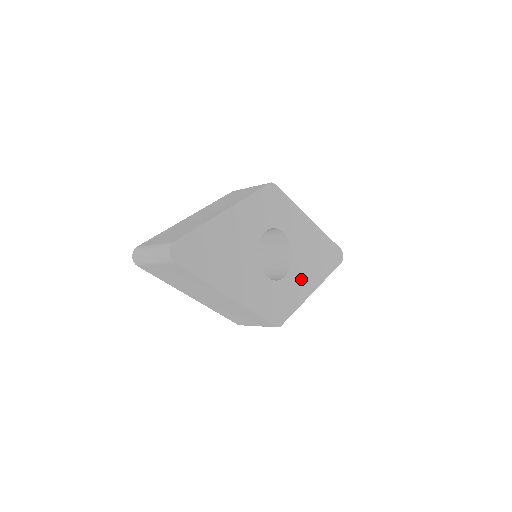
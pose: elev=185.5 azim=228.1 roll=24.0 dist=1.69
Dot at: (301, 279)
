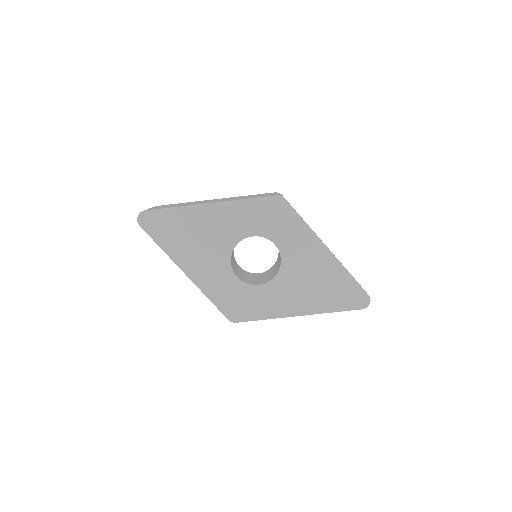
Dot at: (284, 297)
